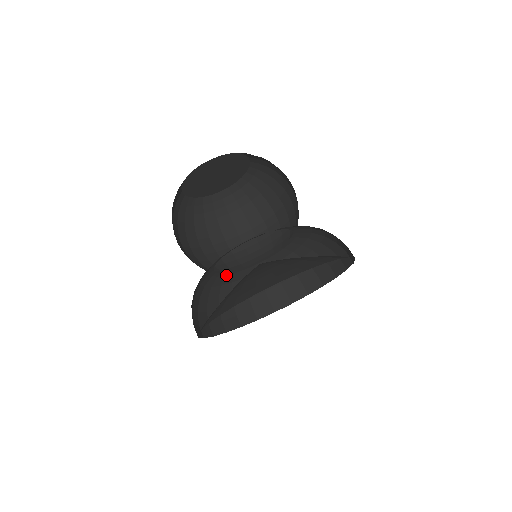
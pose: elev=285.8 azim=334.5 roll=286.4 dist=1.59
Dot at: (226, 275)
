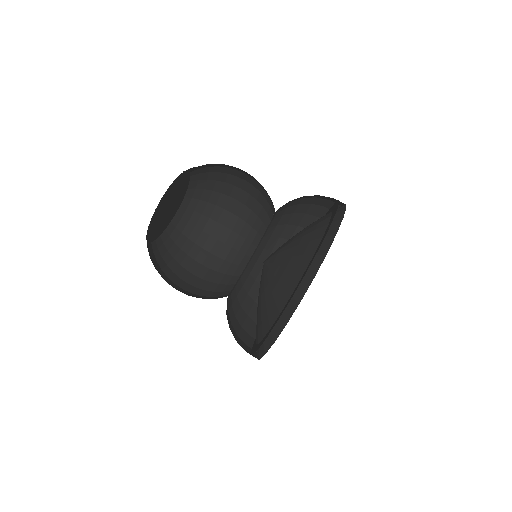
Dot at: (252, 256)
